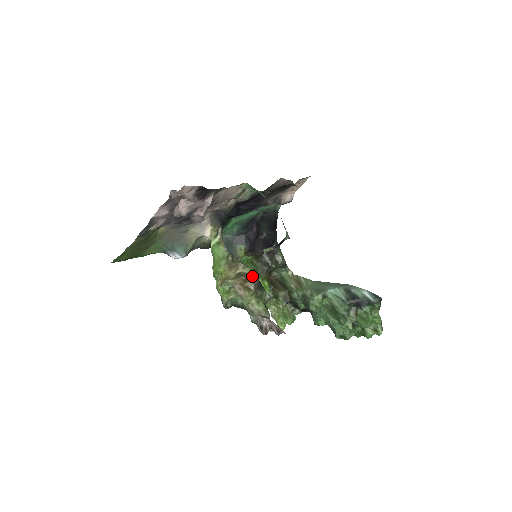
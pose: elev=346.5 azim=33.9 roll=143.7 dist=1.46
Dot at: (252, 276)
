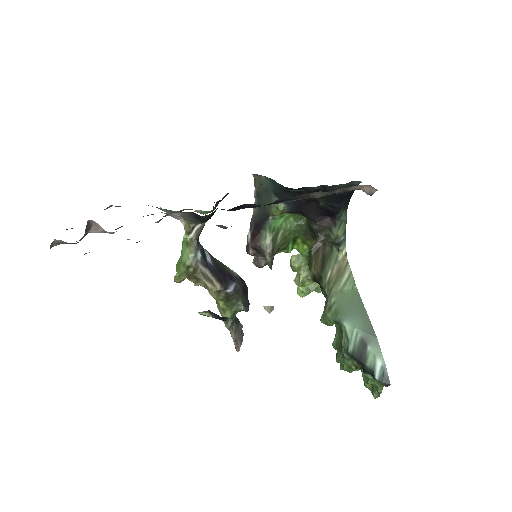
Dot at: (220, 290)
